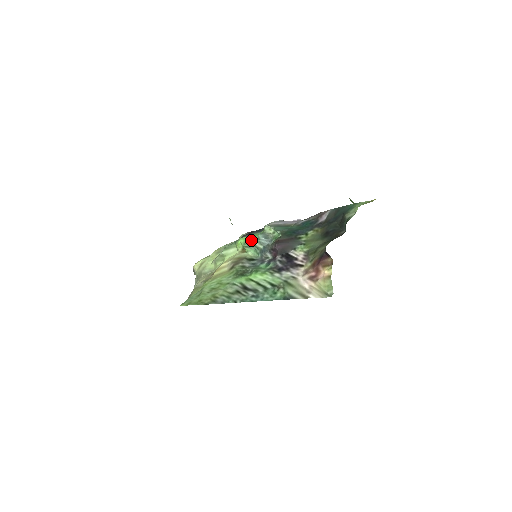
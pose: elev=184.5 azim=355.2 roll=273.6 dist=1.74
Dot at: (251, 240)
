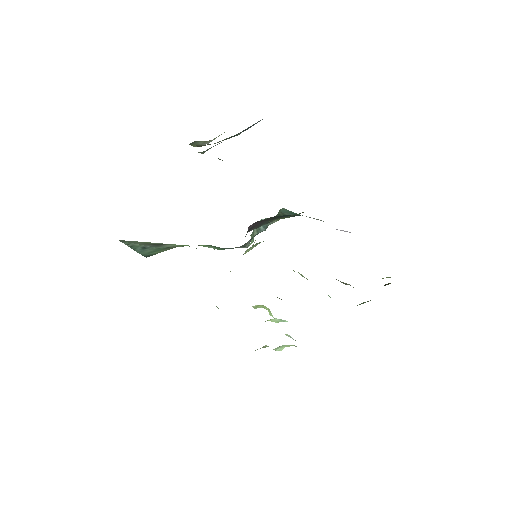
Dot at: occluded
